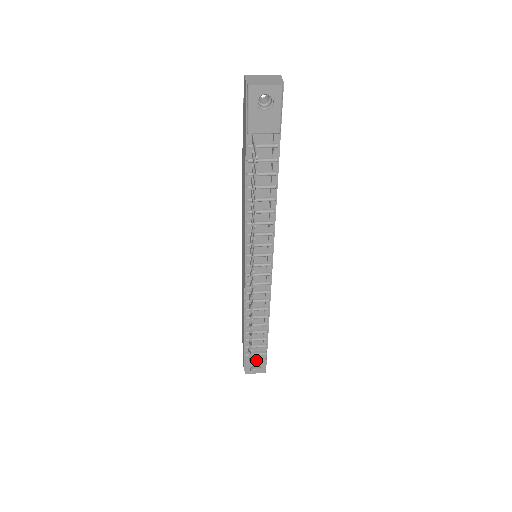
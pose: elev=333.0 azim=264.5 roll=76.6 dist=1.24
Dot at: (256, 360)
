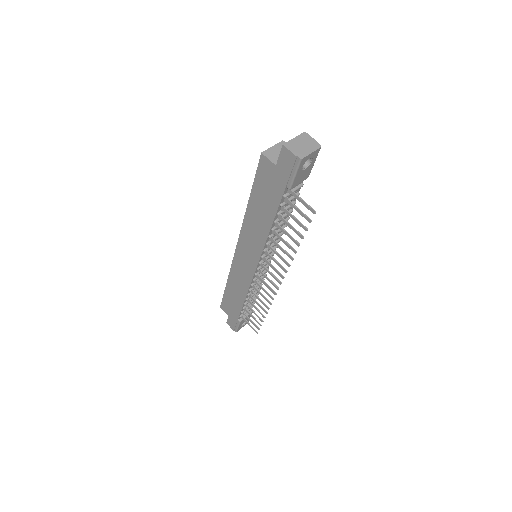
Dot at: occluded
